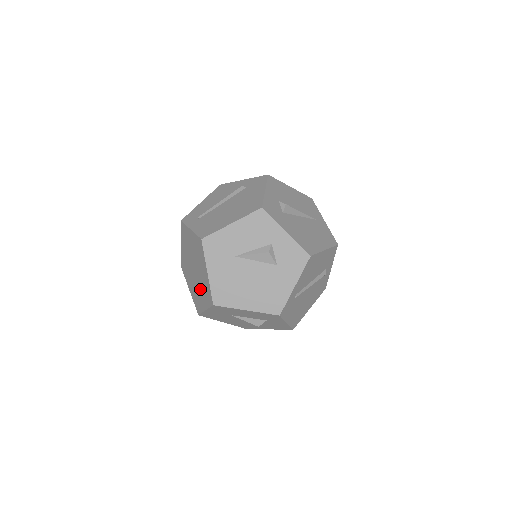
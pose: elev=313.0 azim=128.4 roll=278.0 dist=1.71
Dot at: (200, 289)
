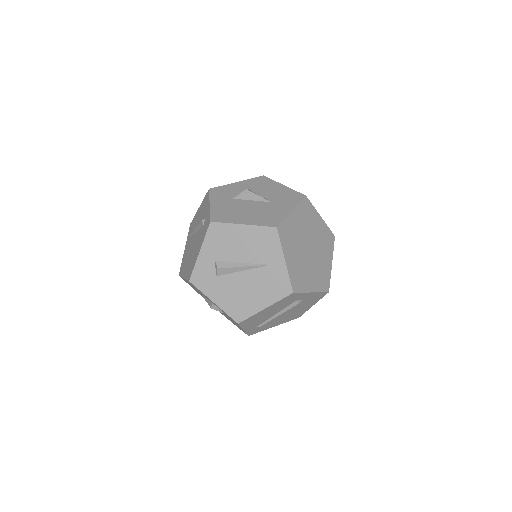
Dot at: occluded
